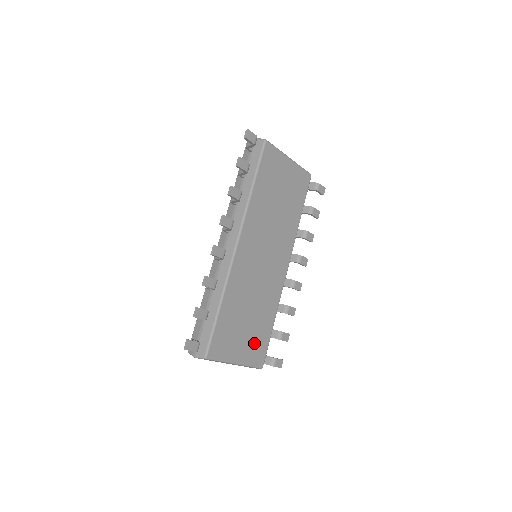
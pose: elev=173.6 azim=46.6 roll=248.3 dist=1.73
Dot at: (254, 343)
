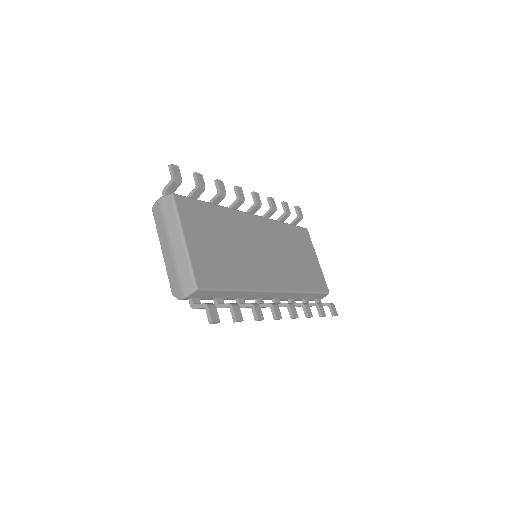
Dot at: (210, 262)
